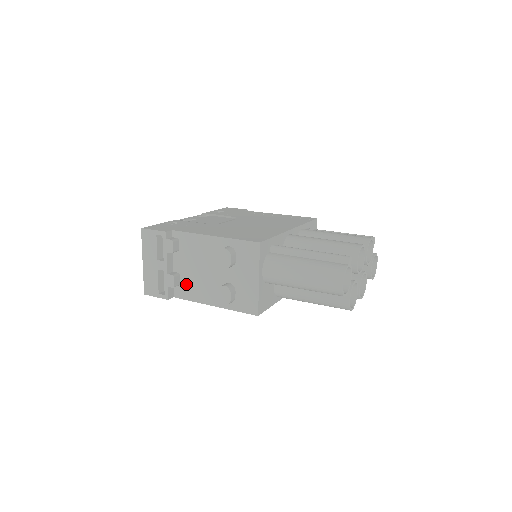
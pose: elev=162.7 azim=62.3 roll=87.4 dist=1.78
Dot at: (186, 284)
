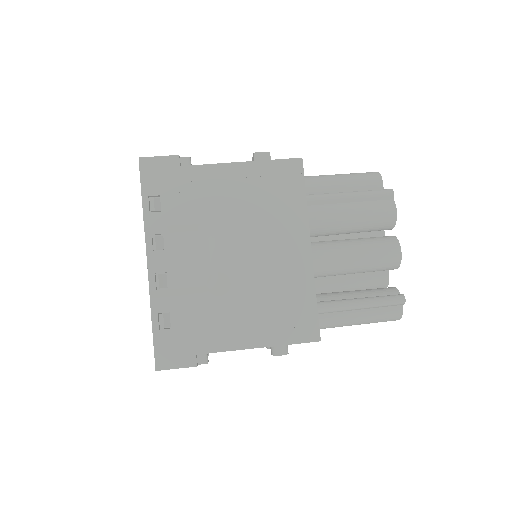
Dot at: occluded
